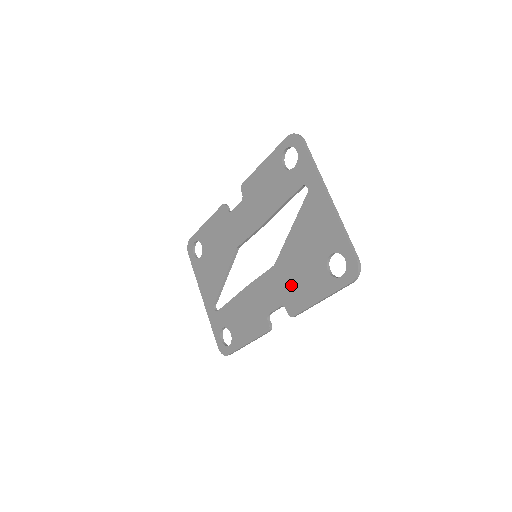
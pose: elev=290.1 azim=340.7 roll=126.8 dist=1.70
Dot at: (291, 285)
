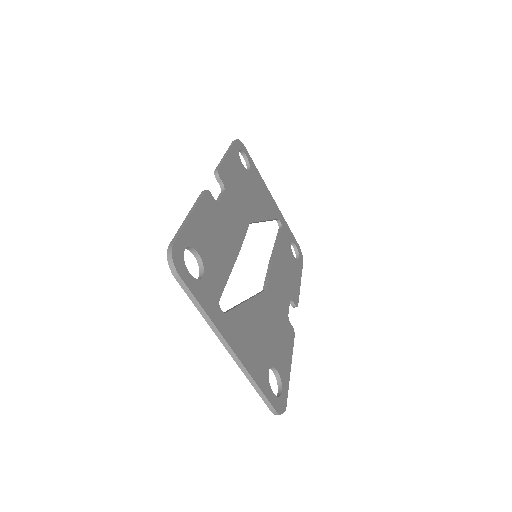
Dot at: occluded
